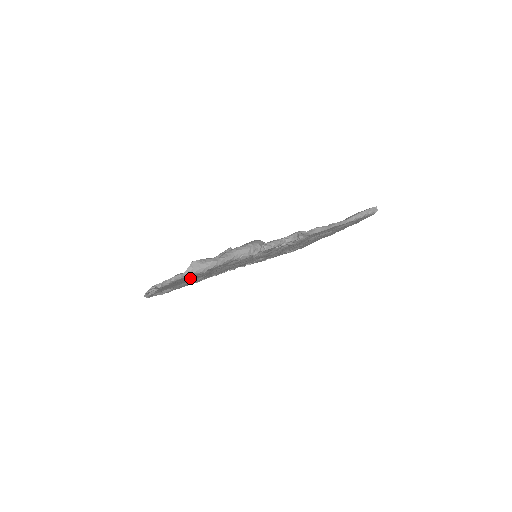
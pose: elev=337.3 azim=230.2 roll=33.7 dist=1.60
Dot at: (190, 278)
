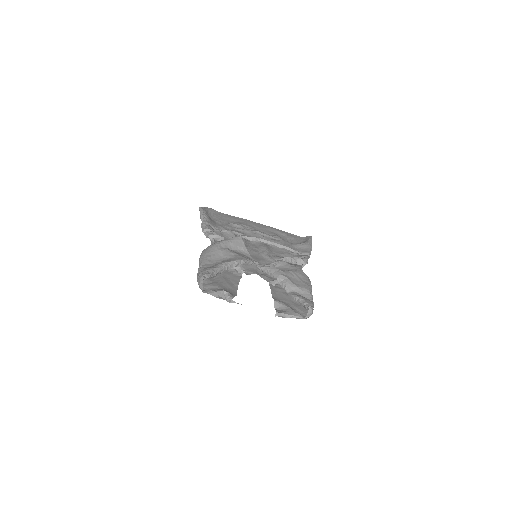
Dot at: occluded
